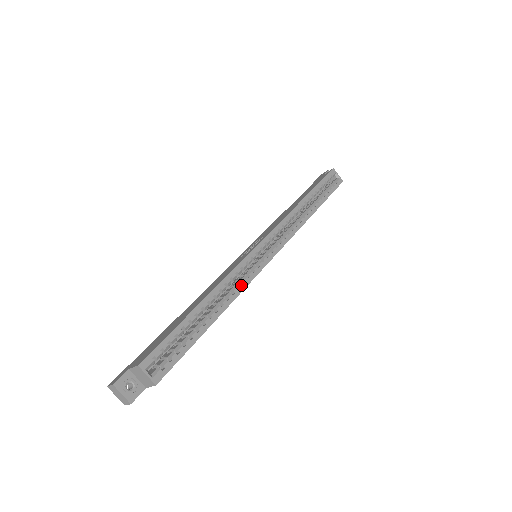
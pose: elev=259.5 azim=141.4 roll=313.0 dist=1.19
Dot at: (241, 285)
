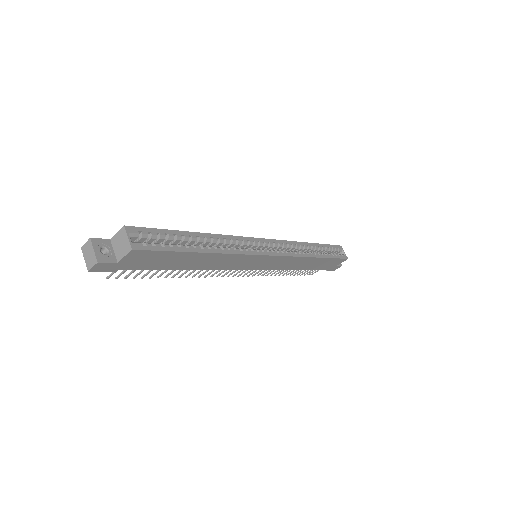
Dot at: (238, 250)
